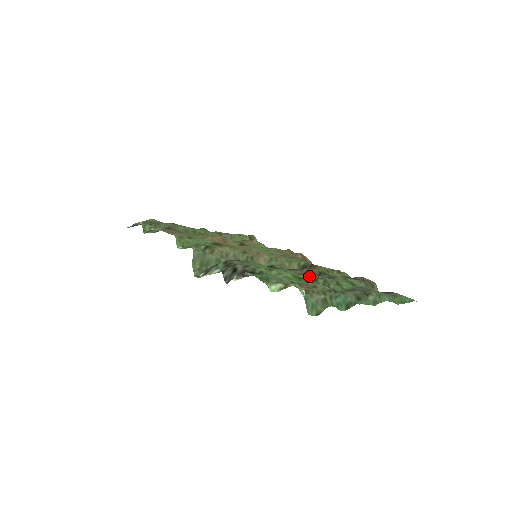
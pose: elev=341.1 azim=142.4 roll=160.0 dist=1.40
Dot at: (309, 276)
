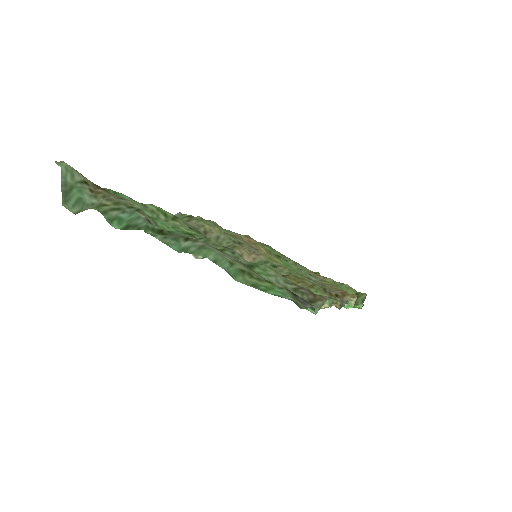
Dot at: occluded
